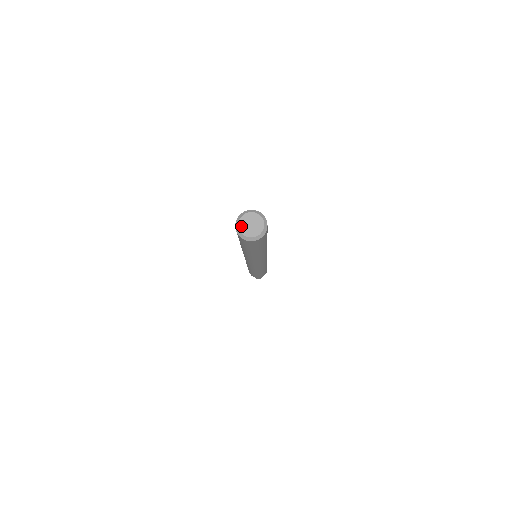
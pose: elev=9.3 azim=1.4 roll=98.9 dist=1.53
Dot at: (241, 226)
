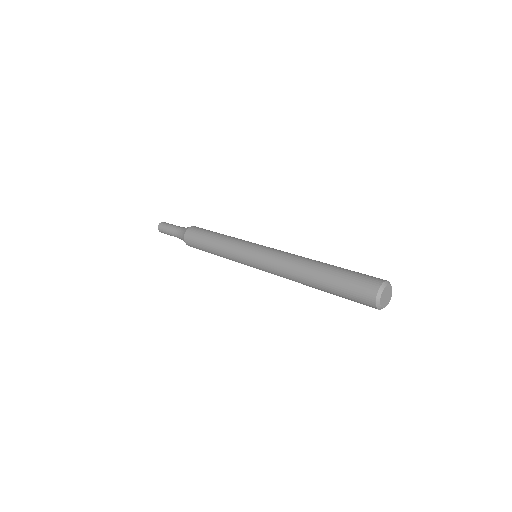
Dot at: (382, 302)
